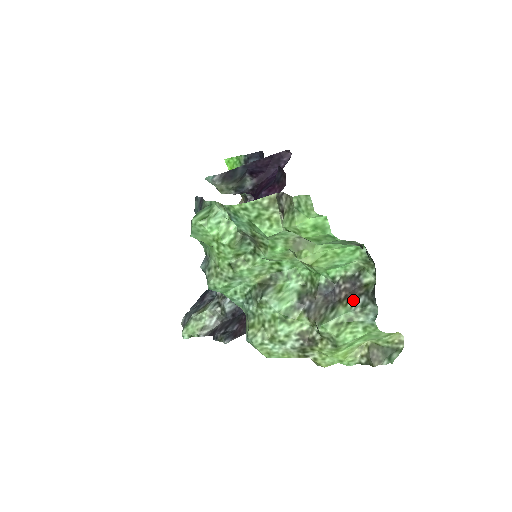
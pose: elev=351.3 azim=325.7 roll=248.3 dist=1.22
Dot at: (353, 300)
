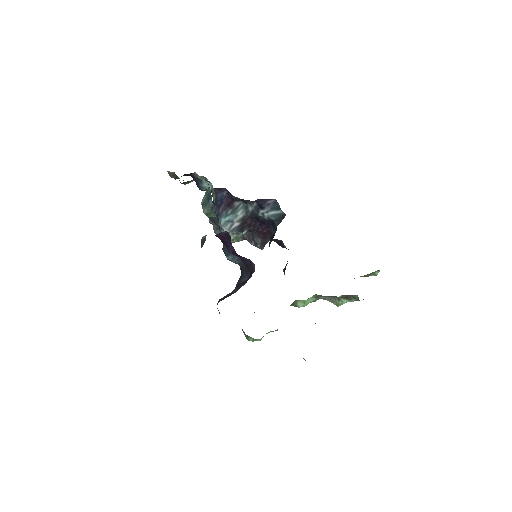
Dot at: (349, 299)
